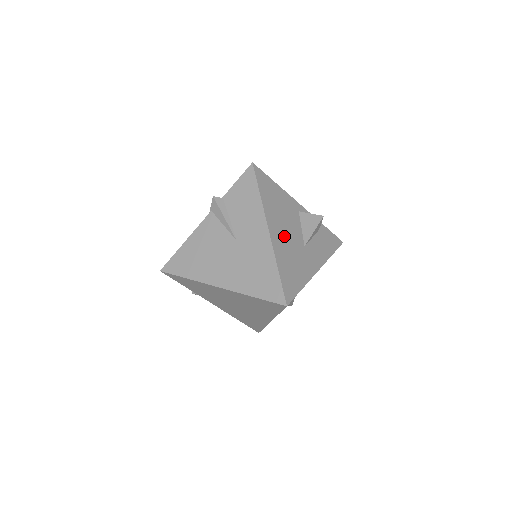
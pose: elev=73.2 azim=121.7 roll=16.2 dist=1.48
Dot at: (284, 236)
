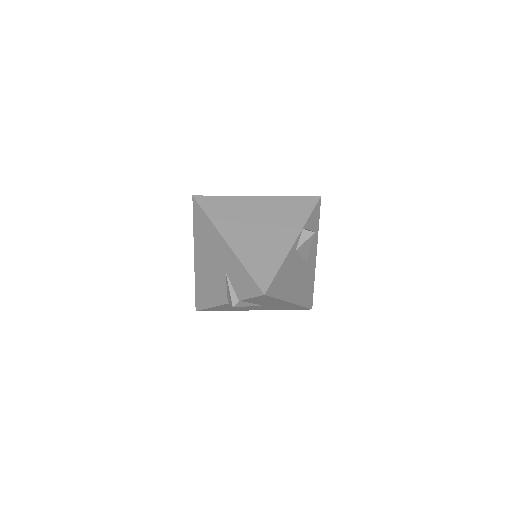
Dot at: (297, 285)
